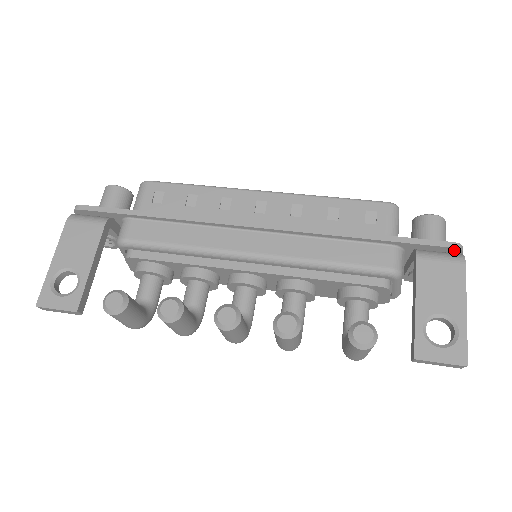
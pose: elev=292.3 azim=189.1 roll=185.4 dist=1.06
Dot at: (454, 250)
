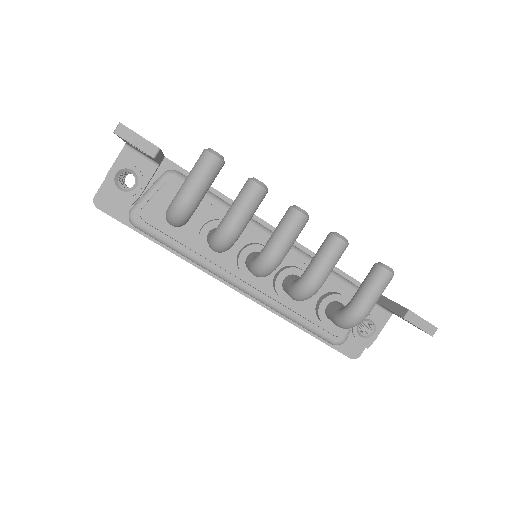
Dot at: occluded
